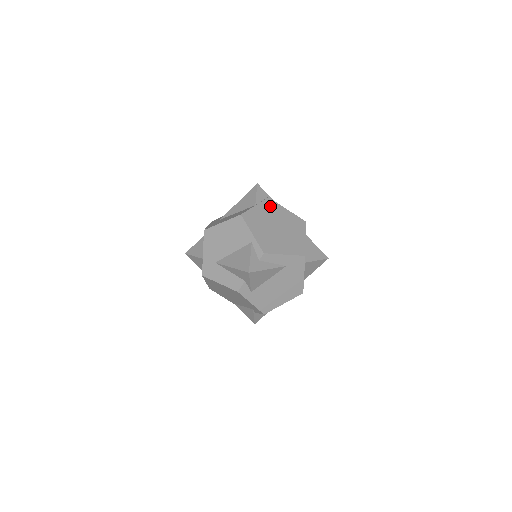
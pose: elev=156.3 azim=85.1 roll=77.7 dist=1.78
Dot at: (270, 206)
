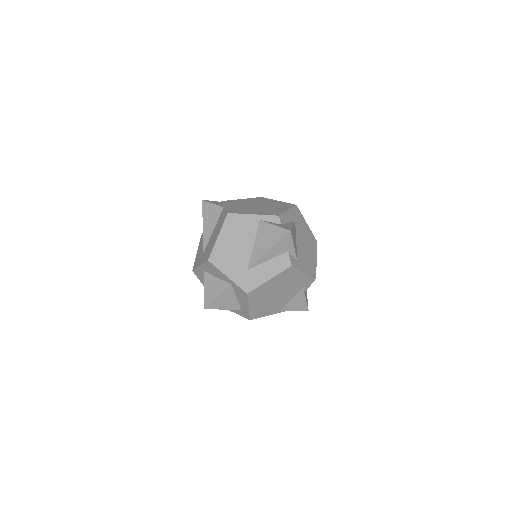
Dot at: (231, 203)
